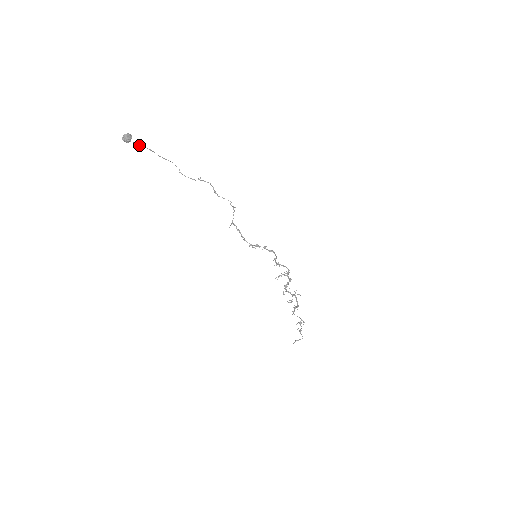
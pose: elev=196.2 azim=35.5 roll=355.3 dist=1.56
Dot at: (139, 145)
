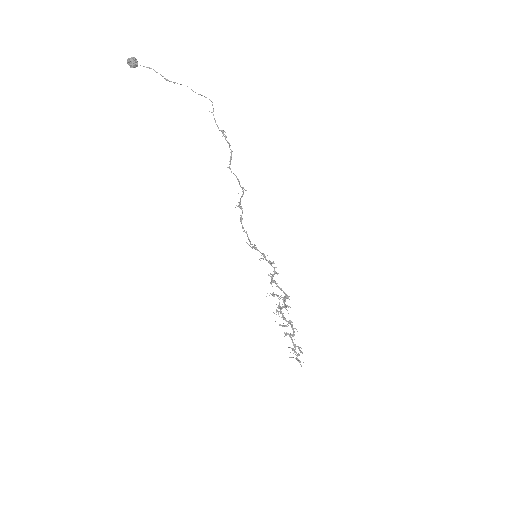
Dot at: occluded
